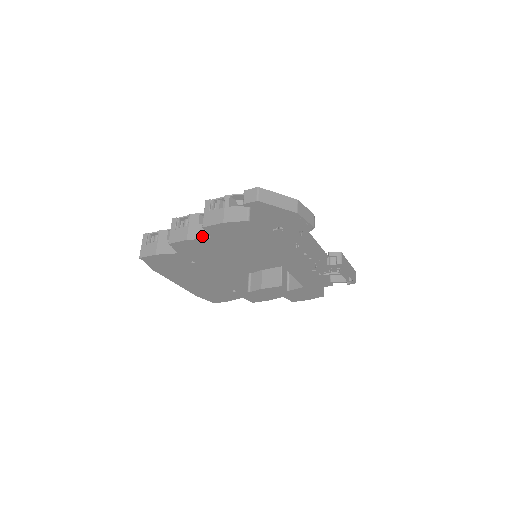
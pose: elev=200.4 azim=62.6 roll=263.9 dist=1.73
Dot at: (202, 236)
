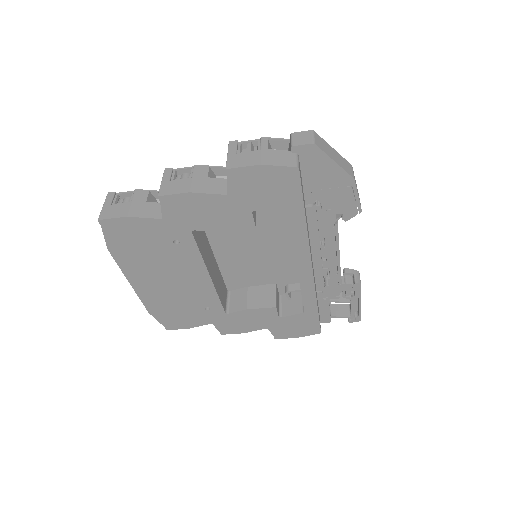
Dot at: (214, 191)
